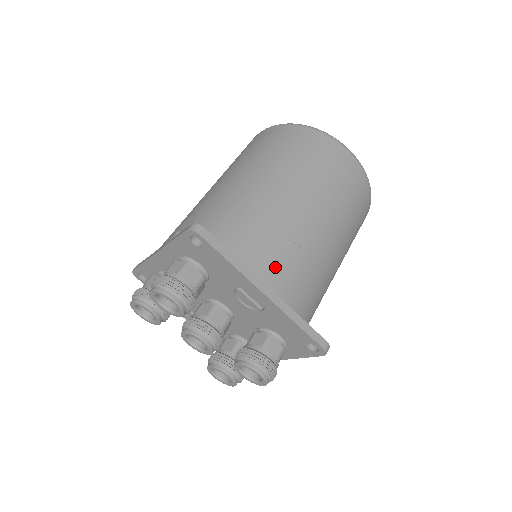
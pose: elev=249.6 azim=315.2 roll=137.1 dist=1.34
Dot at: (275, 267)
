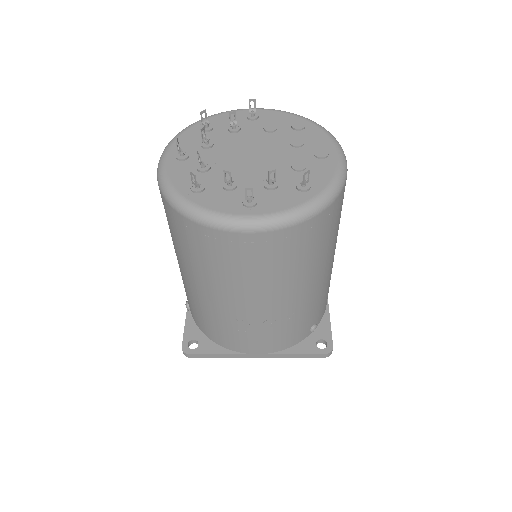
Dot at: (251, 345)
